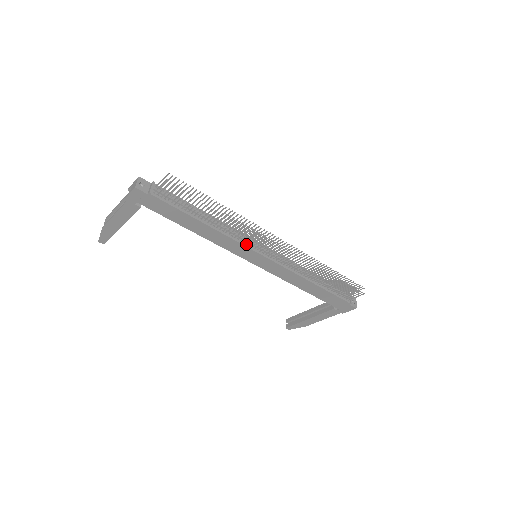
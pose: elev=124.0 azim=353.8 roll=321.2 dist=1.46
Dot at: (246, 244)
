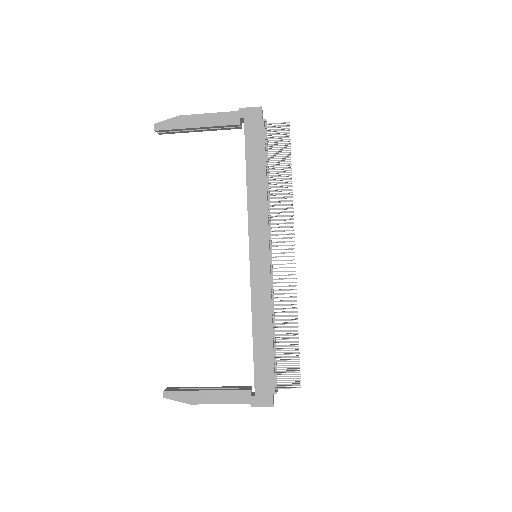
Dot at: (269, 231)
